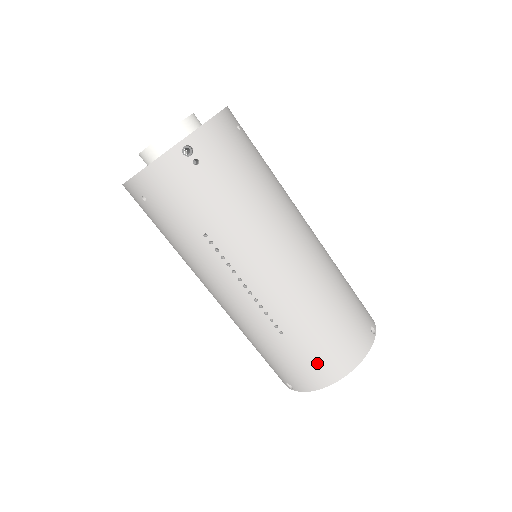
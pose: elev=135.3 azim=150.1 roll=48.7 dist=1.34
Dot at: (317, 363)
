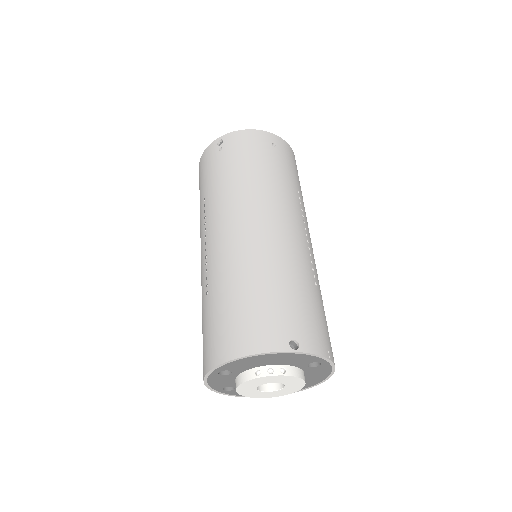
Dot at: (214, 335)
